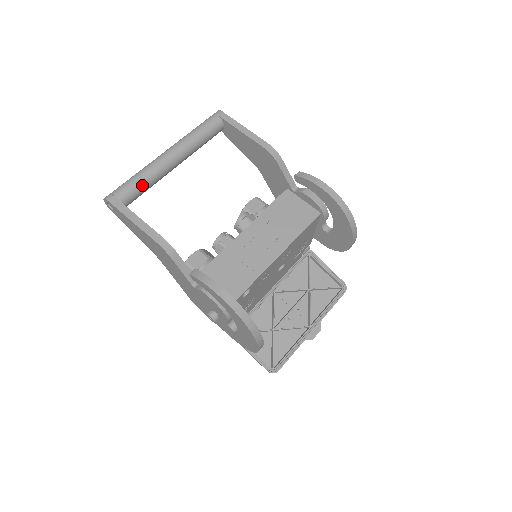
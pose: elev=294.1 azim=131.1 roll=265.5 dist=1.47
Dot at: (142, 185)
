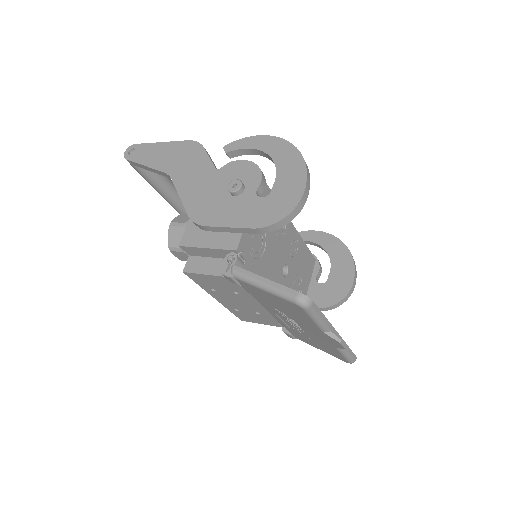
Dot at: occluded
